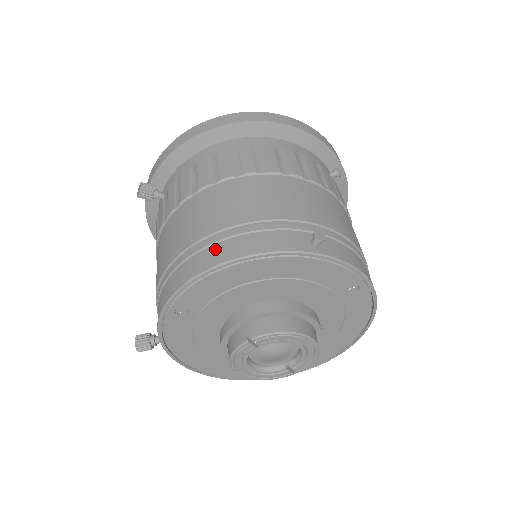
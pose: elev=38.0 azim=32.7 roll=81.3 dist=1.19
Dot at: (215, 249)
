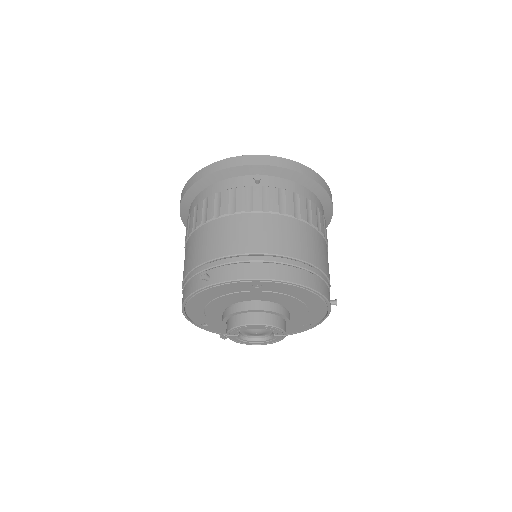
Dot at: occluded
